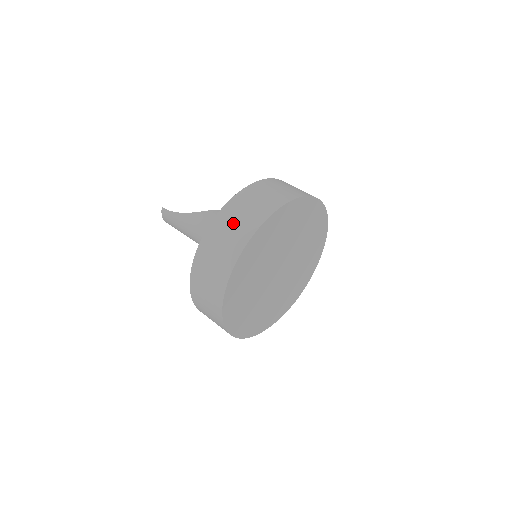
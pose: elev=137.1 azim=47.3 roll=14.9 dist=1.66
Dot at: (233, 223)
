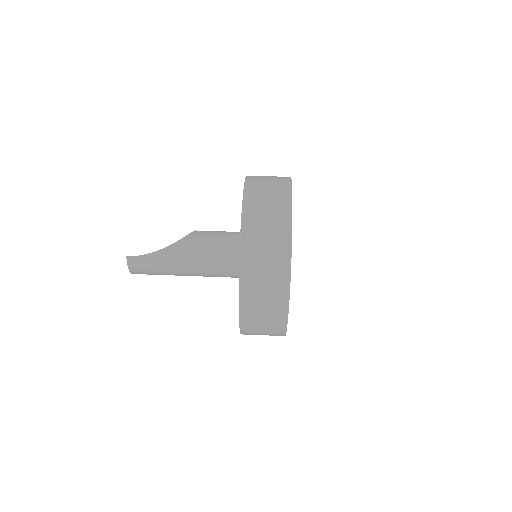
Dot at: (264, 220)
